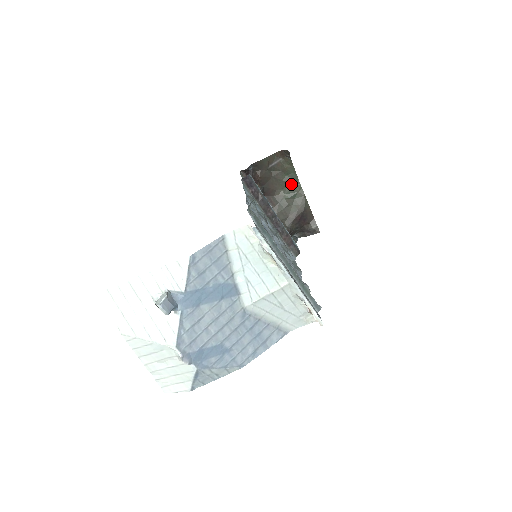
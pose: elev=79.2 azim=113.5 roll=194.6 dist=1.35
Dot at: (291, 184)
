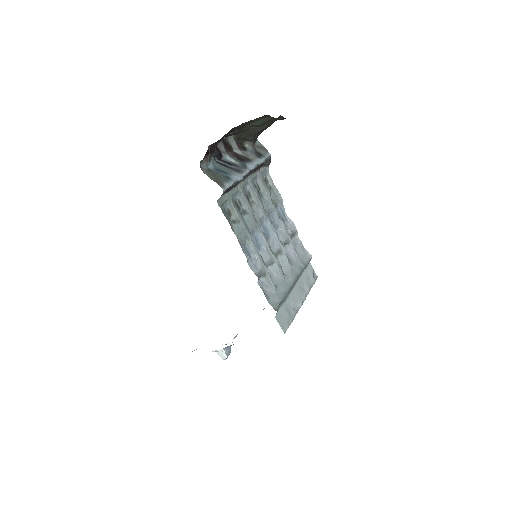
Dot at: (255, 119)
